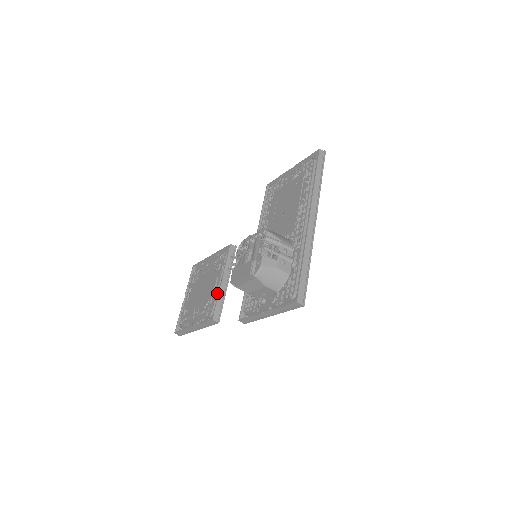
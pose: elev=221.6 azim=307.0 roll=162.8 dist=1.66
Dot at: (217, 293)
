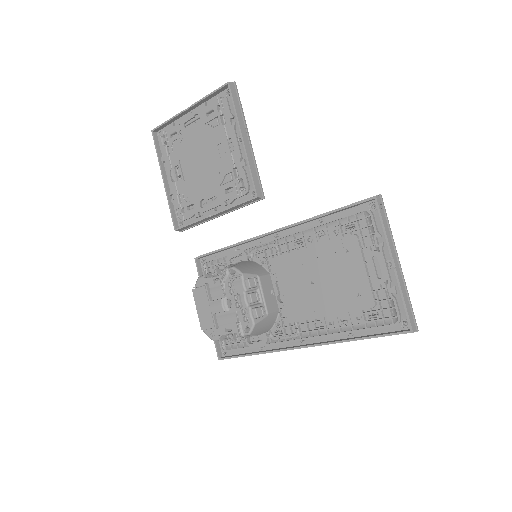
Dot at: (199, 216)
